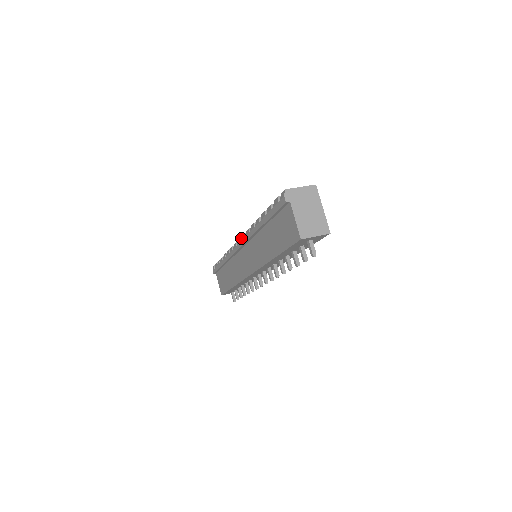
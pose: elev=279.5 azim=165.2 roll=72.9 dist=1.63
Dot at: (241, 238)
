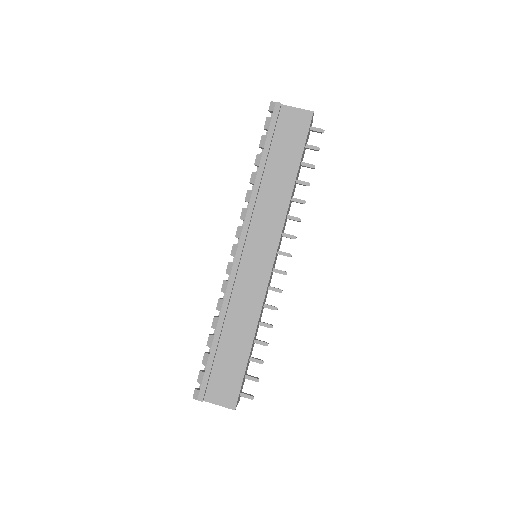
Dot at: (237, 237)
